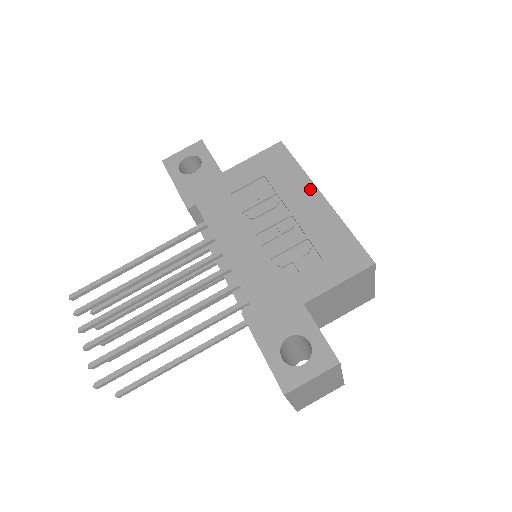
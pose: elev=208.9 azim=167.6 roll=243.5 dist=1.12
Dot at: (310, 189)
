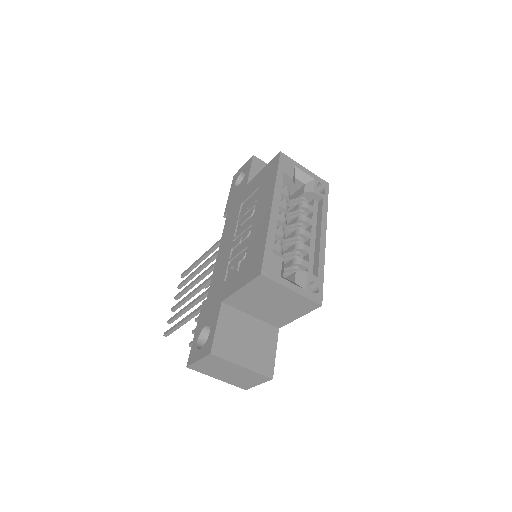
Dot at: (269, 199)
